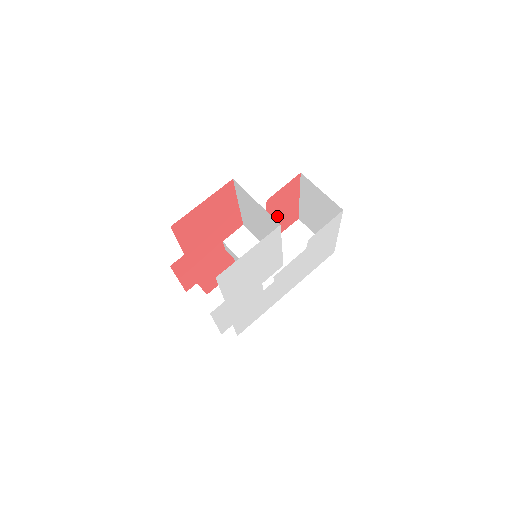
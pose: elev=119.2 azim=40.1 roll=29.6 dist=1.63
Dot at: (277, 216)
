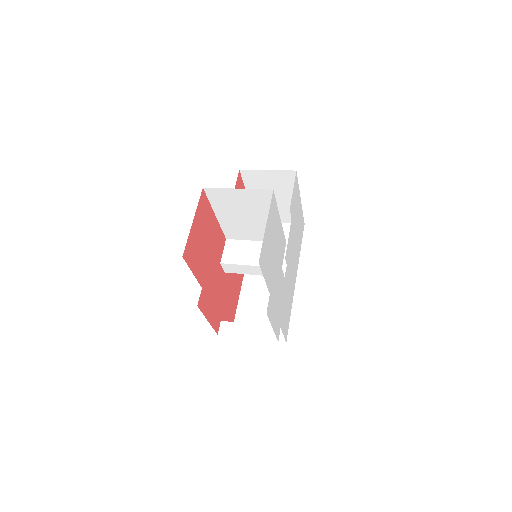
Dot at: occluded
